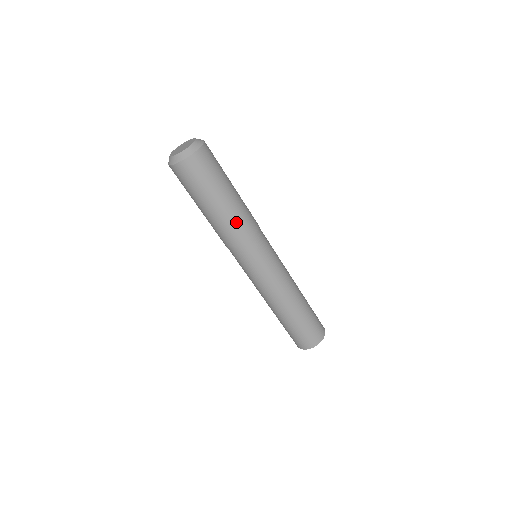
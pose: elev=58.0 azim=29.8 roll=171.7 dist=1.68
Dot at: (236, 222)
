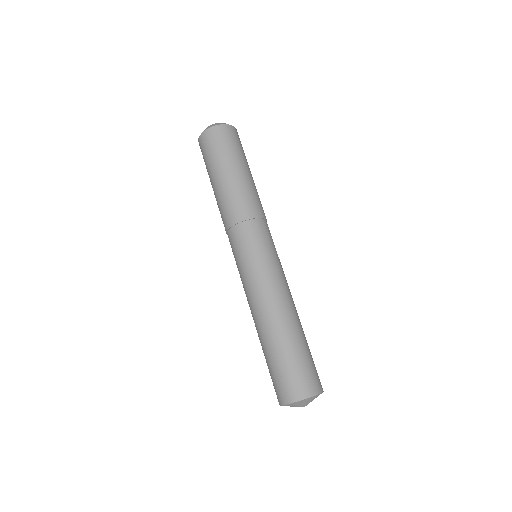
Dot at: (253, 195)
